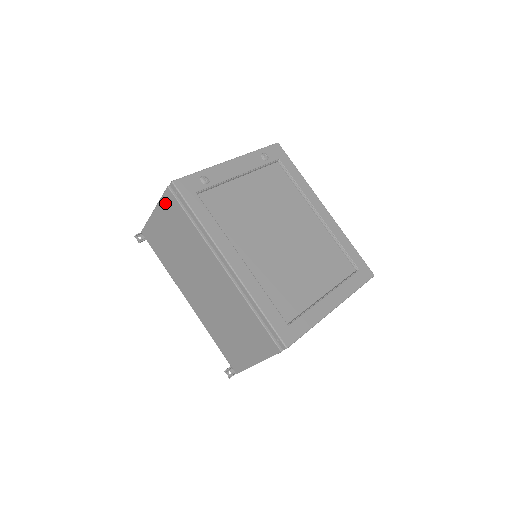
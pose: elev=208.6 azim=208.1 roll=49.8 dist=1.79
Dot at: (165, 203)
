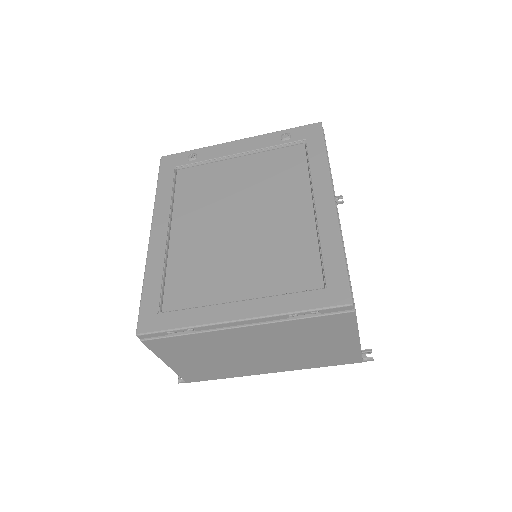
Dot at: occluded
